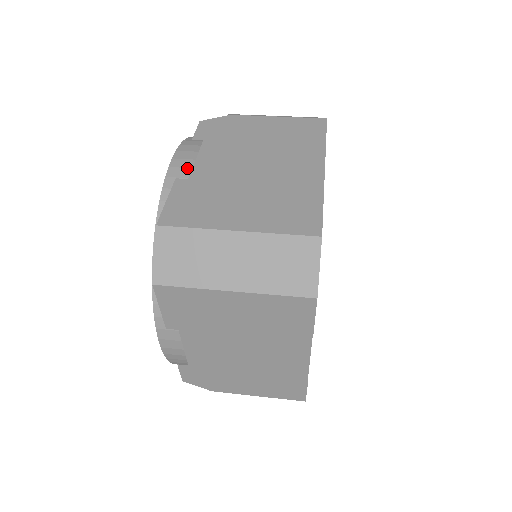
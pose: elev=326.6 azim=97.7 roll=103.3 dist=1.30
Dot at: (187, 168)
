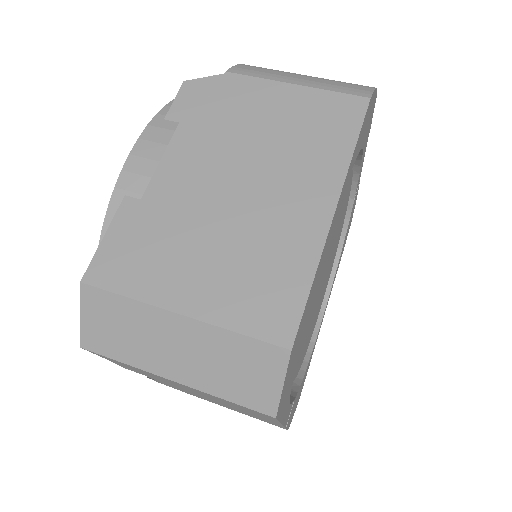
Dot at: (145, 176)
